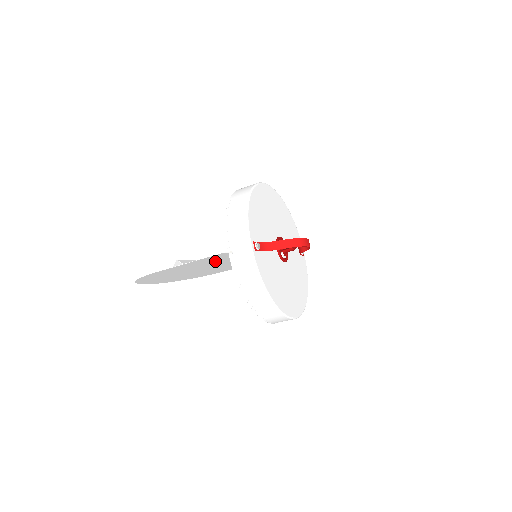
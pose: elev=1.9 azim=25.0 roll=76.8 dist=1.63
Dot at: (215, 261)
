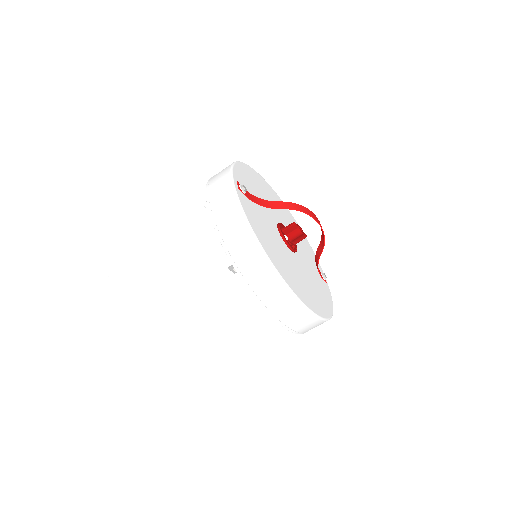
Dot at: (201, 254)
